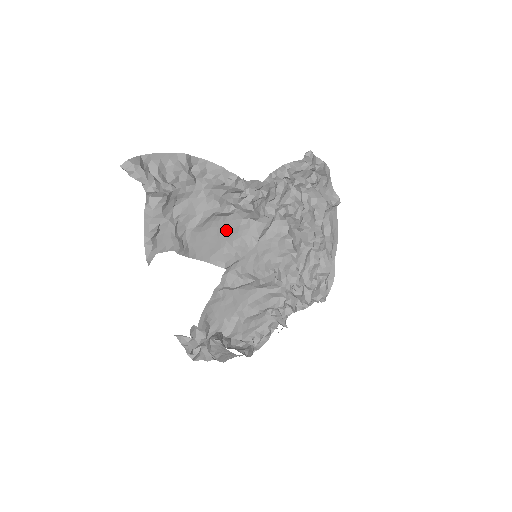
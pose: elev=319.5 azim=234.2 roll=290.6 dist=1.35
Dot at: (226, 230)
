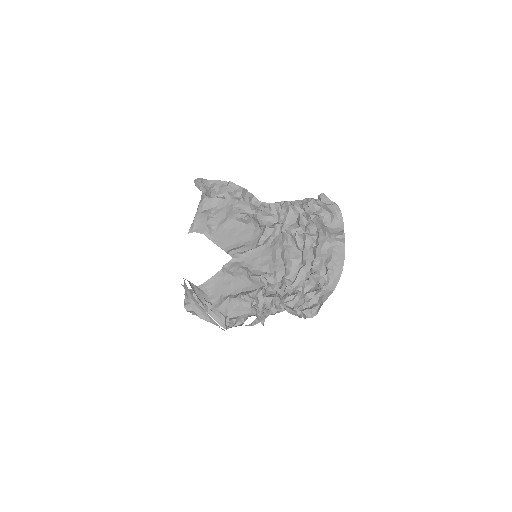
Dot at: (243, 233)
